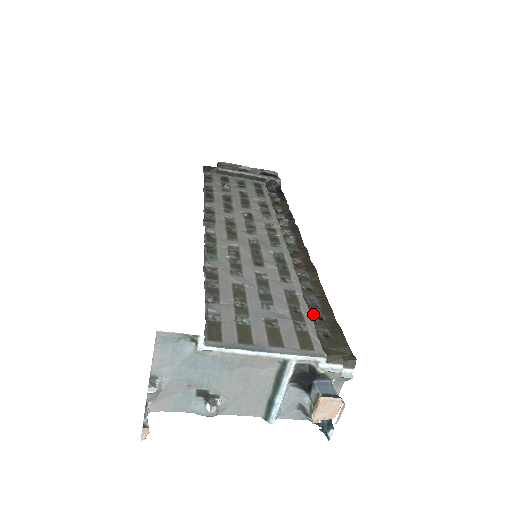
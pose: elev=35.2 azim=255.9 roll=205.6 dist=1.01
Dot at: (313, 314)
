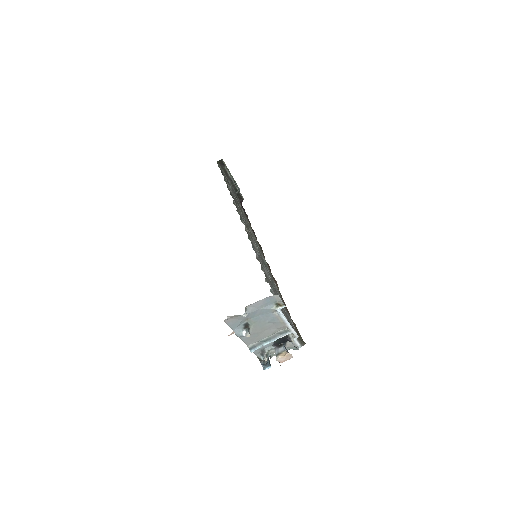
Dot at: occluded
